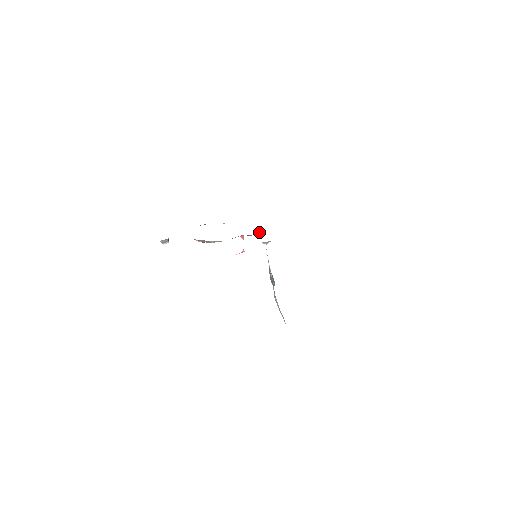
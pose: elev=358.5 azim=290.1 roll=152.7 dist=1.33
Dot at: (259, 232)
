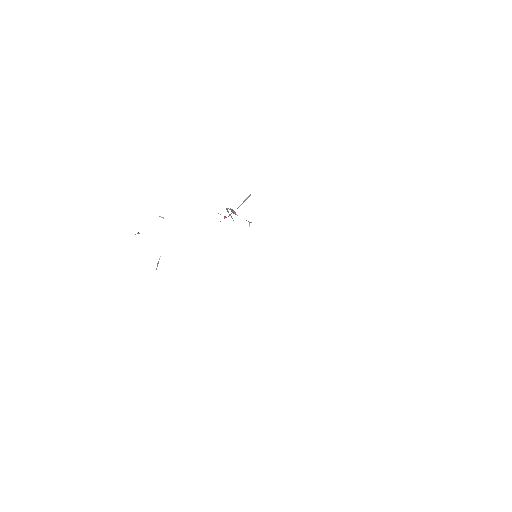
Dot at: occluded
